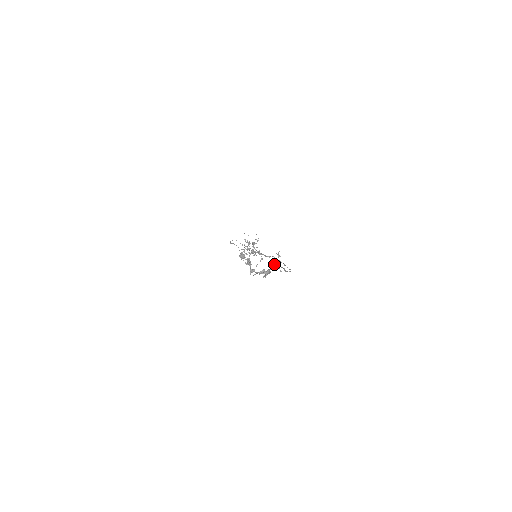
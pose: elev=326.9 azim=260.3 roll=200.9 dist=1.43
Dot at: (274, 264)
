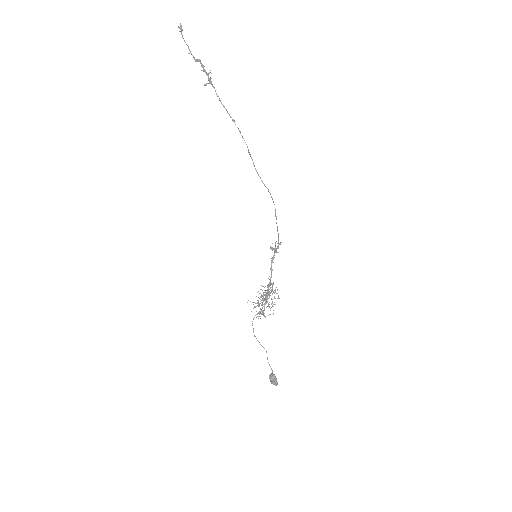
Dot at: (226, 110)
